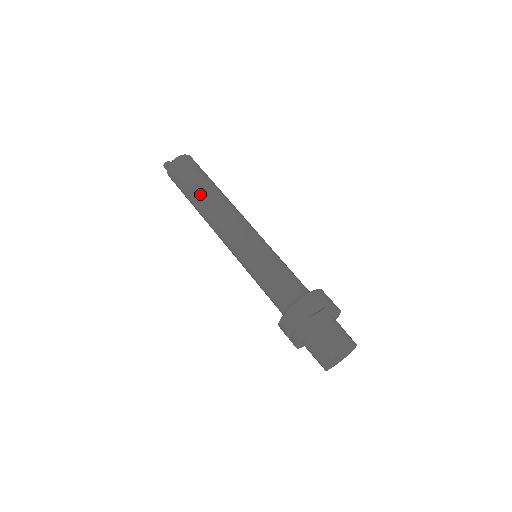
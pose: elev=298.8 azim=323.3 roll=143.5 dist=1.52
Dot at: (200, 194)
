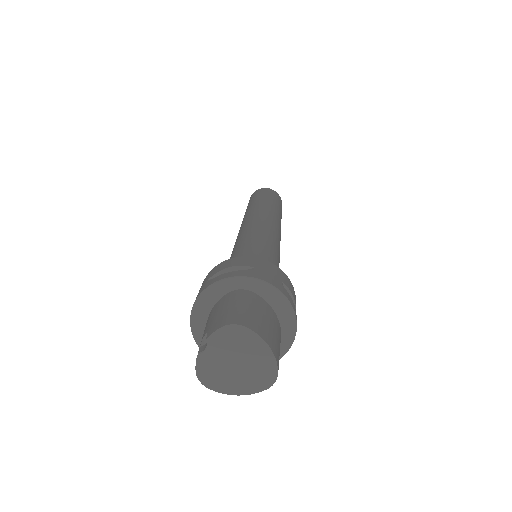
Dot at: (247, 209)
